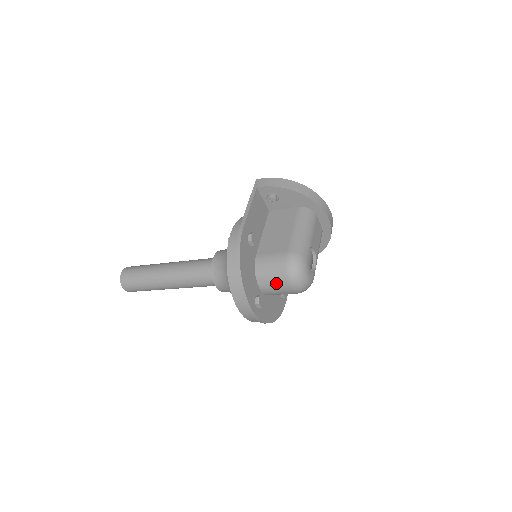
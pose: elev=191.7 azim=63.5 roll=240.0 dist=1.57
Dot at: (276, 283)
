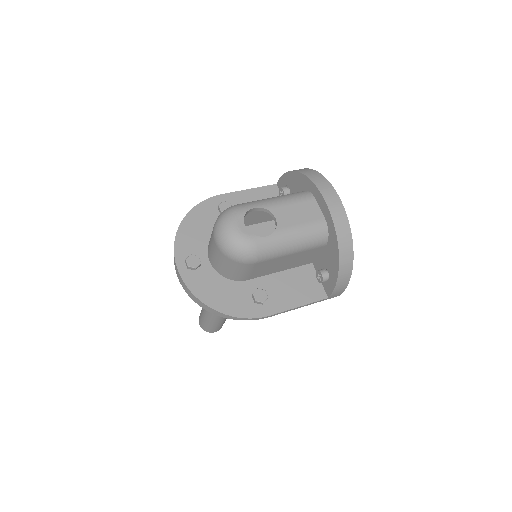
Dot at: (211, 240)
